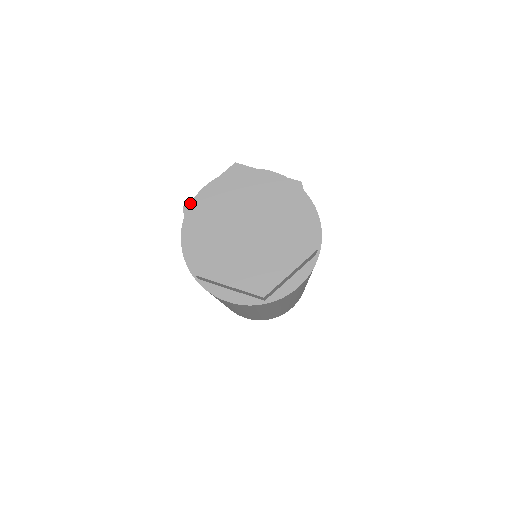
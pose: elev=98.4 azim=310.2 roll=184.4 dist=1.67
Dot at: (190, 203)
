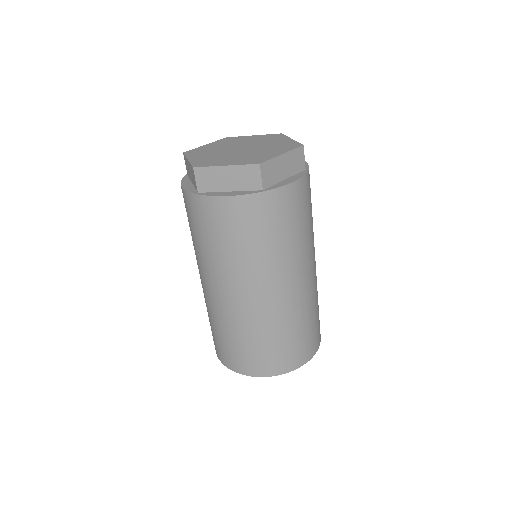
Dot at: (189, 151)
